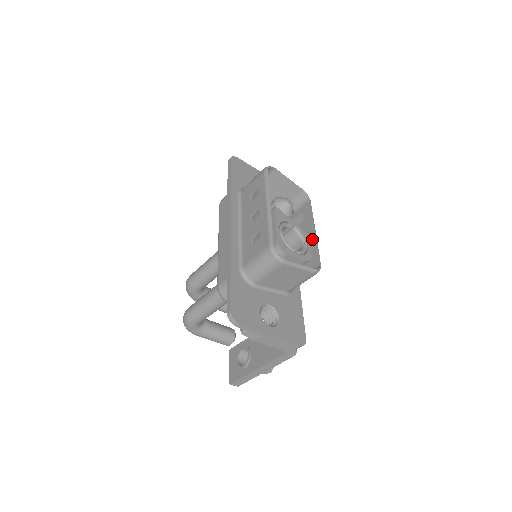
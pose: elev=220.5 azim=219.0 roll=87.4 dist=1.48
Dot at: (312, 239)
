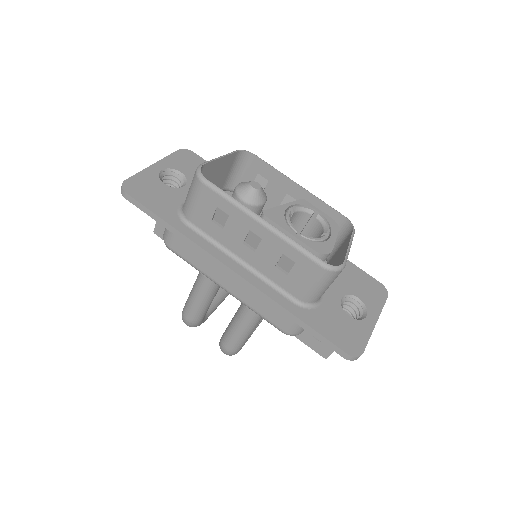
Dot at: (305, 197)
